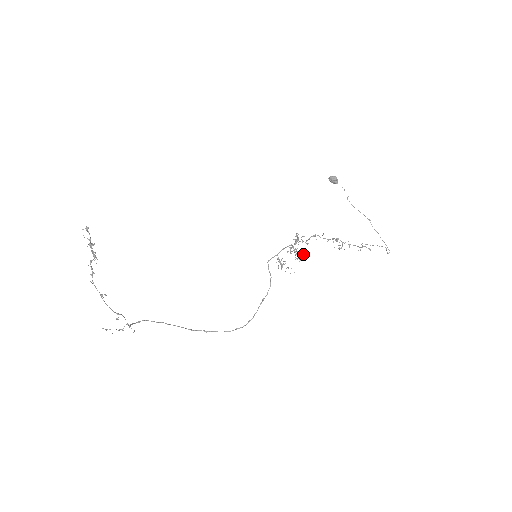
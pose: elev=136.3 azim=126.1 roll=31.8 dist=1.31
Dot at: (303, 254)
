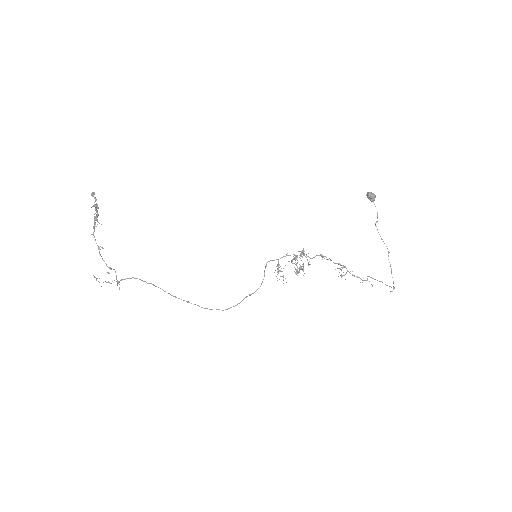
Dot at: (302, 270)
